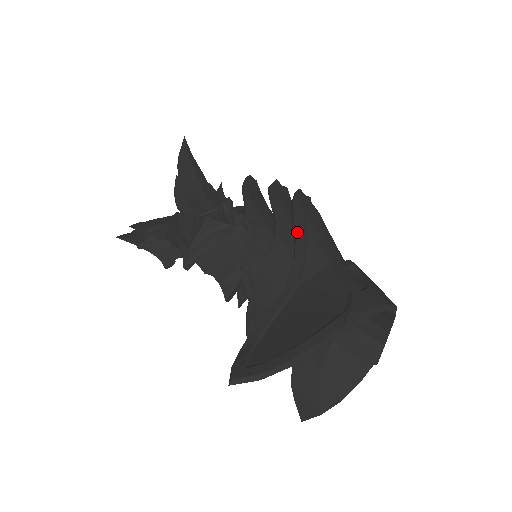
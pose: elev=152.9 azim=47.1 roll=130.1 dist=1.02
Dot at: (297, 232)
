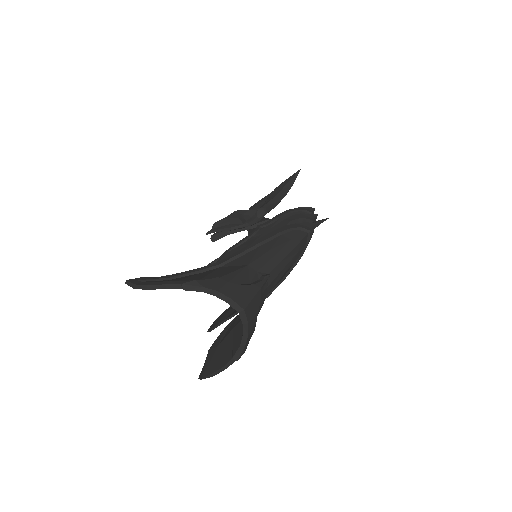
Dot at: (259, 239)
